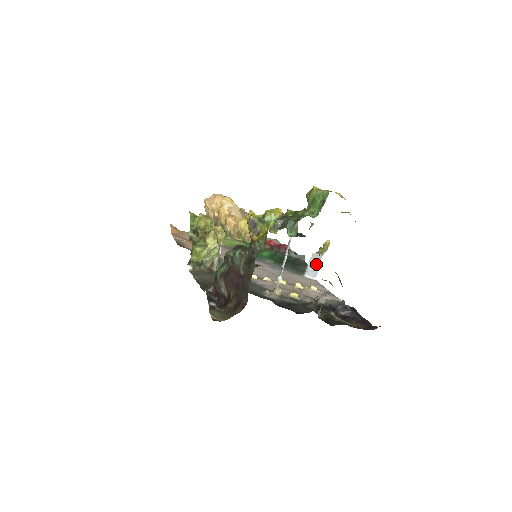
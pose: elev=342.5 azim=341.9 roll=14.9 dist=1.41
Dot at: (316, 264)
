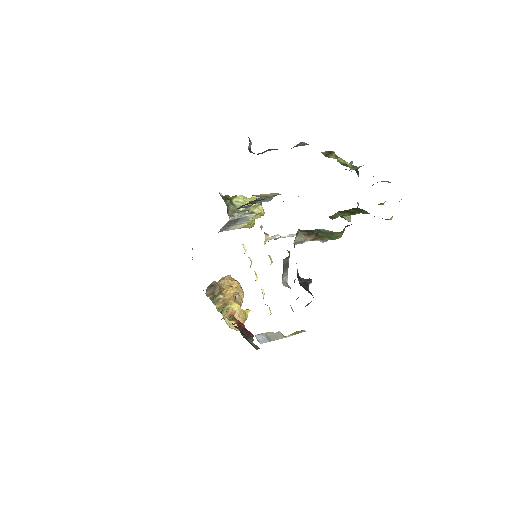
Dot at: (273, 338)
